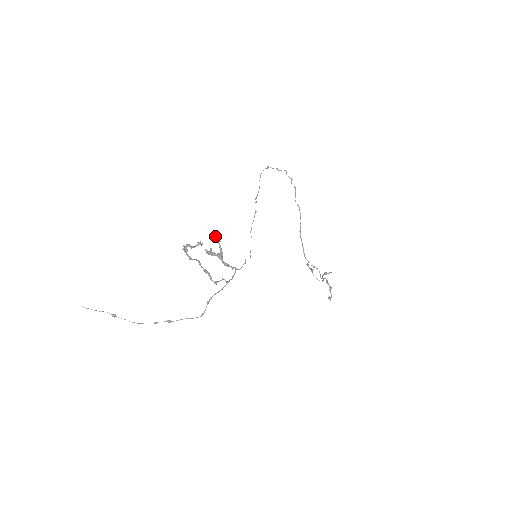
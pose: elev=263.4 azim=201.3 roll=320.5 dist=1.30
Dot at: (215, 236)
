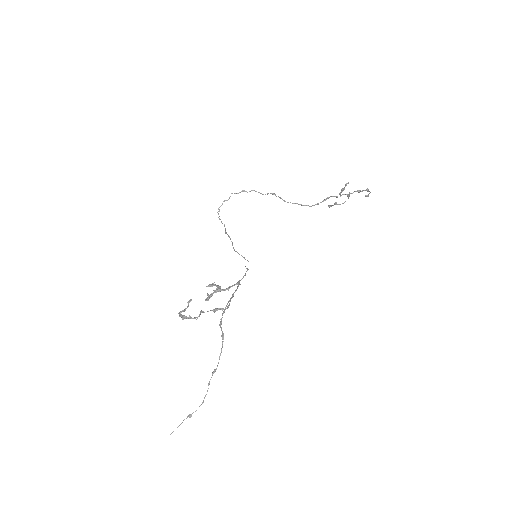
Dot at: (208, 285)
